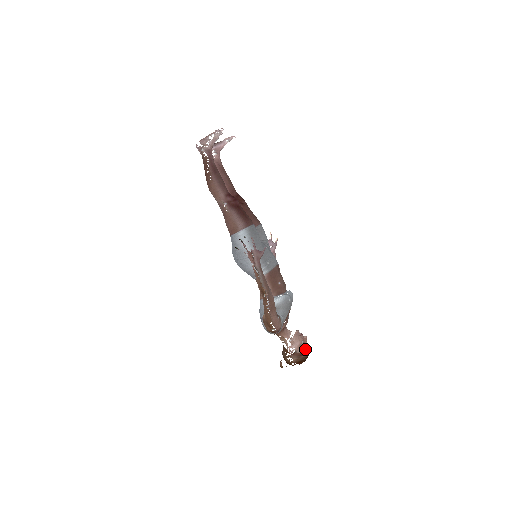
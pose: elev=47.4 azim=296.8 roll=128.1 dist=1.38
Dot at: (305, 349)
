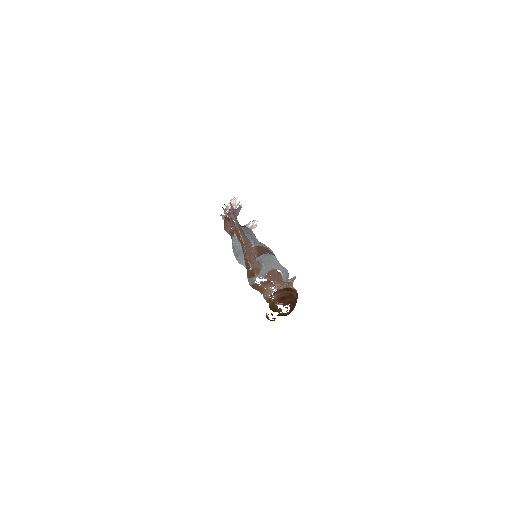
Dot at: (287, 286)
